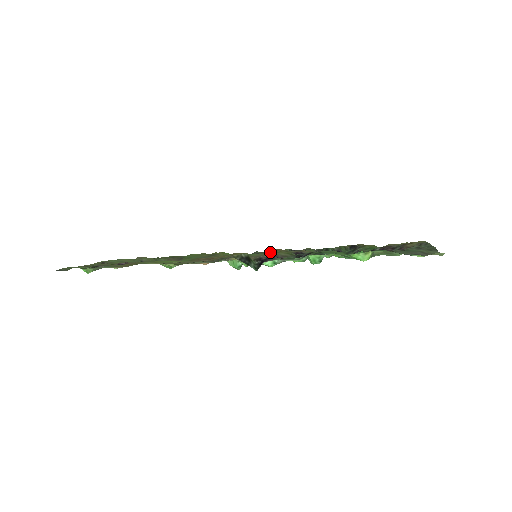
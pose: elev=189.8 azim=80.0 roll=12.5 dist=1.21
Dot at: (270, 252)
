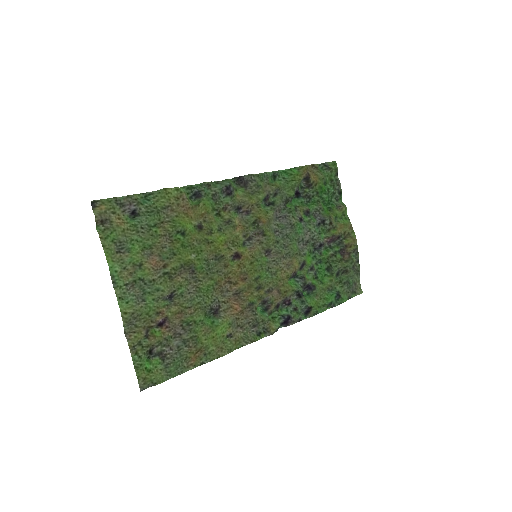
Dot at: (259, 229)
